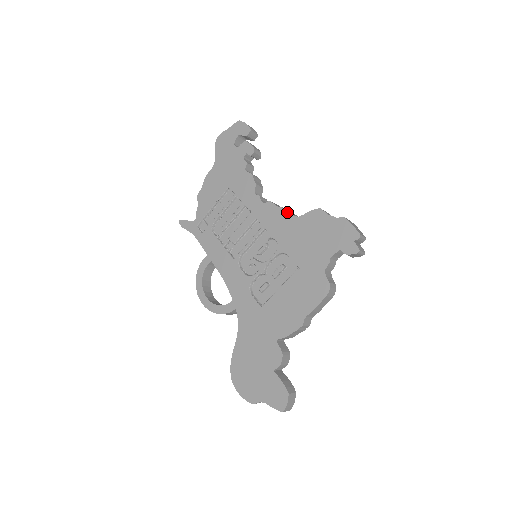
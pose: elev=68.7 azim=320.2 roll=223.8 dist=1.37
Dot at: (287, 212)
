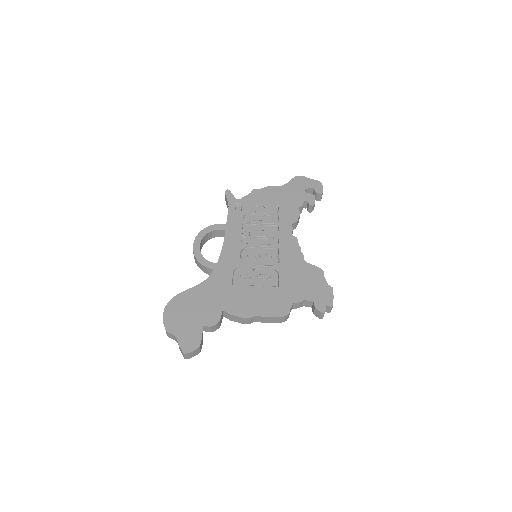
Dot at: (302, 253)
